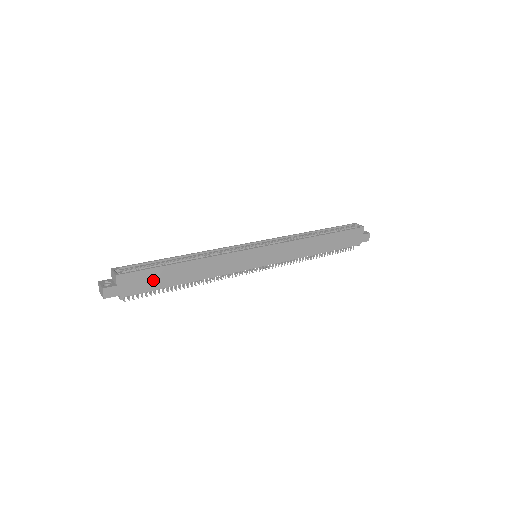
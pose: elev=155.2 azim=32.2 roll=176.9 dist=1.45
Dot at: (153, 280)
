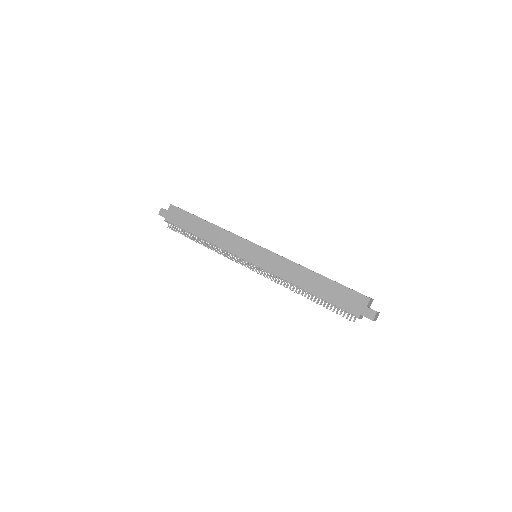
Dot at: (184, 221)
